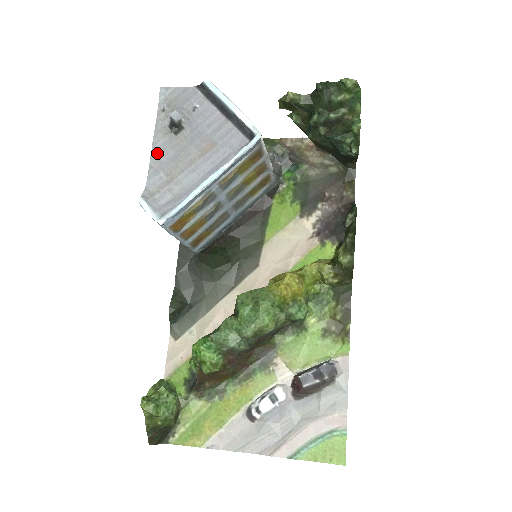
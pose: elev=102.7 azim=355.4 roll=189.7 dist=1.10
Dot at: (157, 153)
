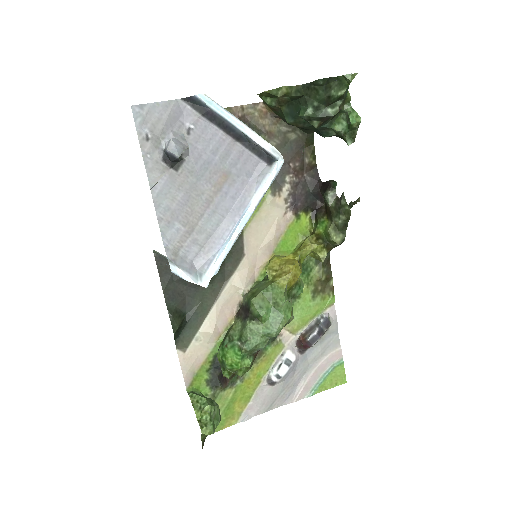
Dot at: (161, 200)
